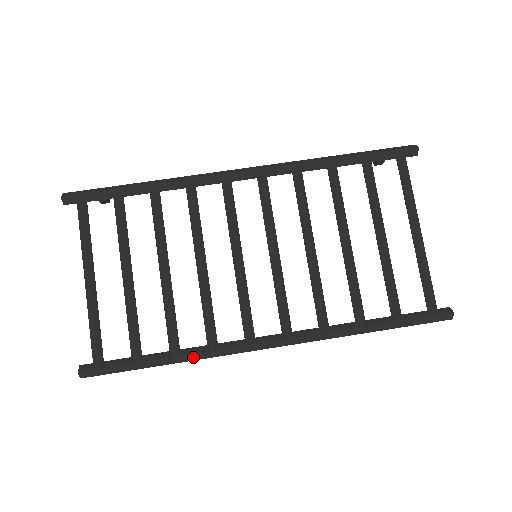
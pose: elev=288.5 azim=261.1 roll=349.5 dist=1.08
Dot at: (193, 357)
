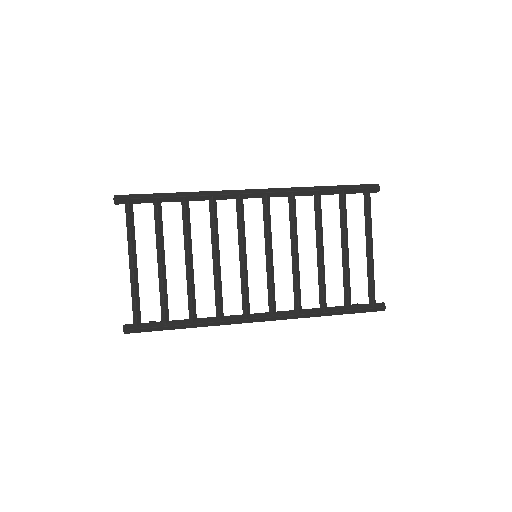
Dot at: (206, 325)
